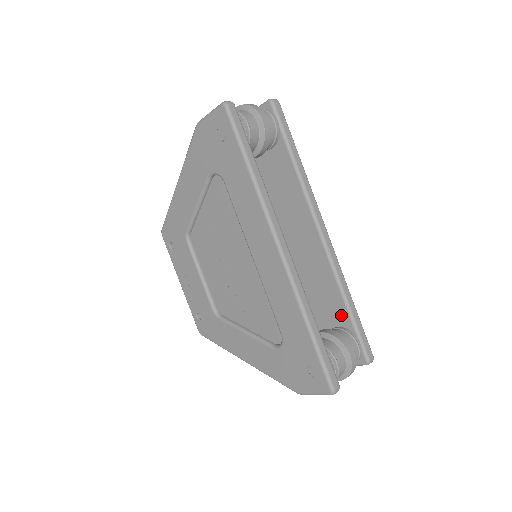
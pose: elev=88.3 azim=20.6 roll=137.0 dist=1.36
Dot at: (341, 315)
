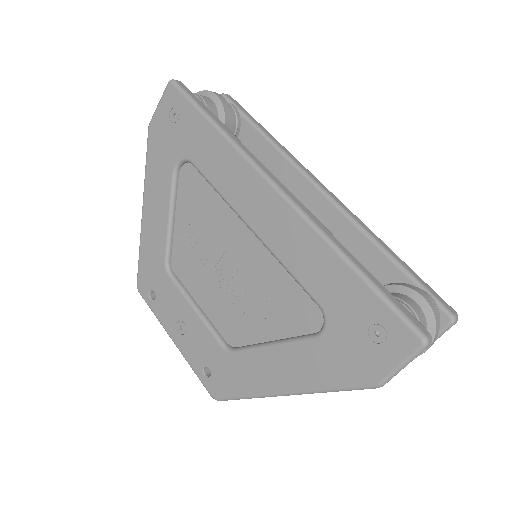
Dot at: (387, 274)
